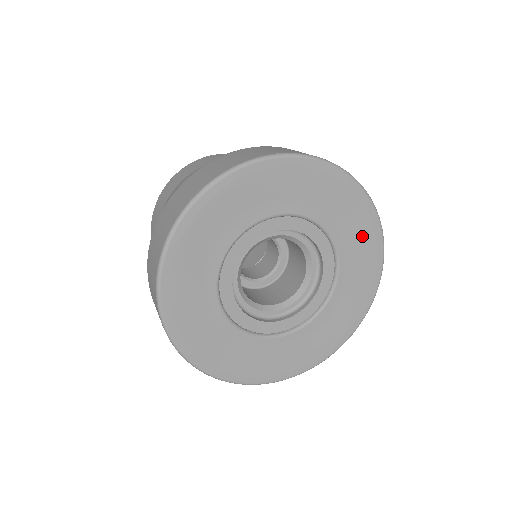
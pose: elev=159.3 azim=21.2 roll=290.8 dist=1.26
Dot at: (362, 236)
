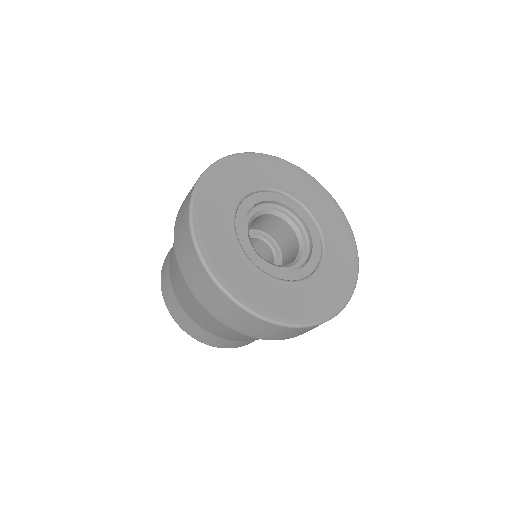
Dot at: (343, 268)
